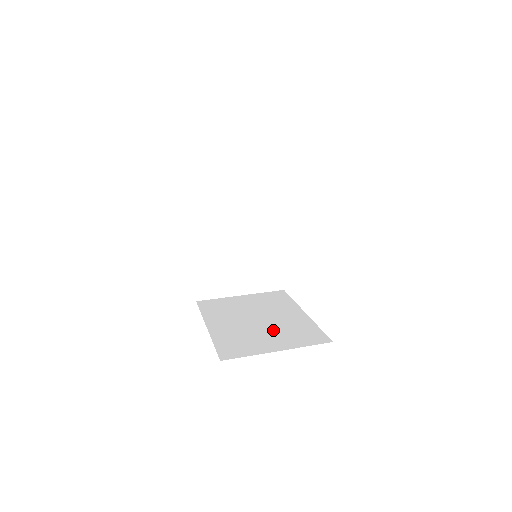
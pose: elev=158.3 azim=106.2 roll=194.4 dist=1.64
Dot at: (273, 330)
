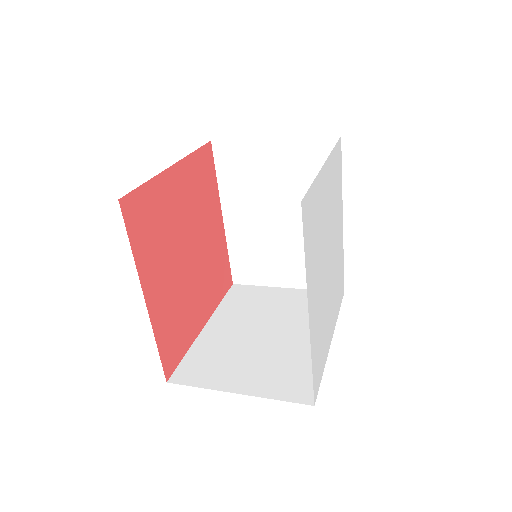
Dot at: (264, 356)
